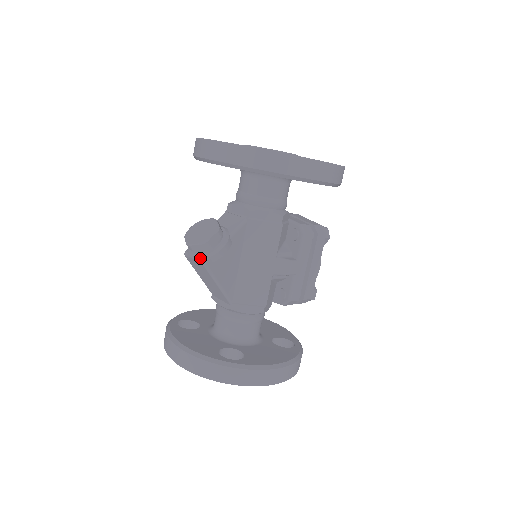
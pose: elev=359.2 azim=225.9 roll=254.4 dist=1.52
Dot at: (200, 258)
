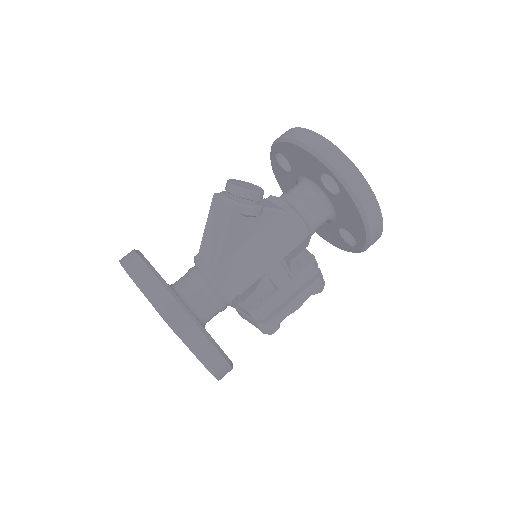
Dot at: (231, 201)
